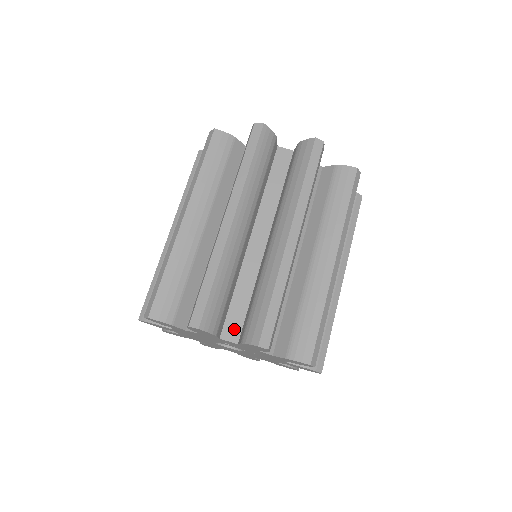
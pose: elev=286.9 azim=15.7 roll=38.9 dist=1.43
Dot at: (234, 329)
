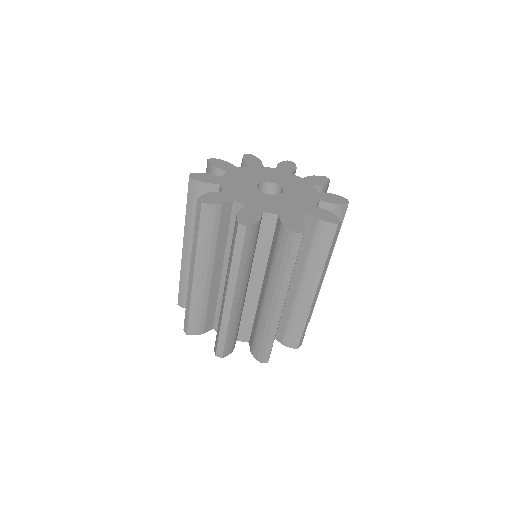
Dot at: occluded
